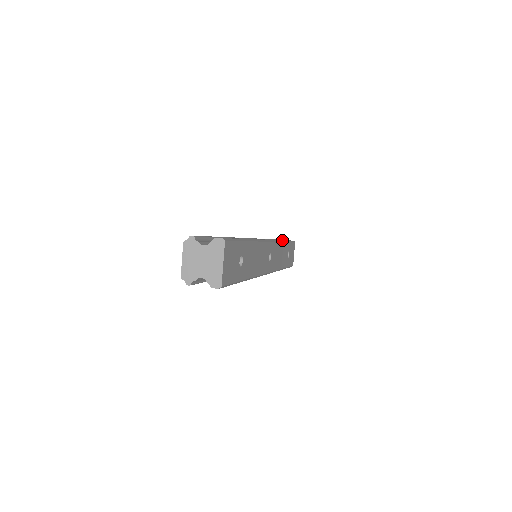
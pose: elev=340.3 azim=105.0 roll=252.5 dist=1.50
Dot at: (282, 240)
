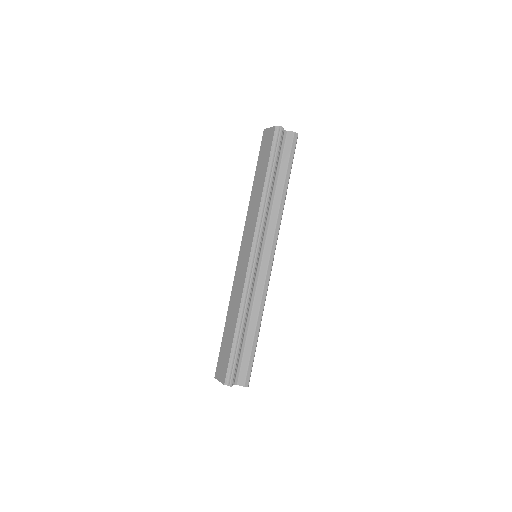
Dot at: occluded
